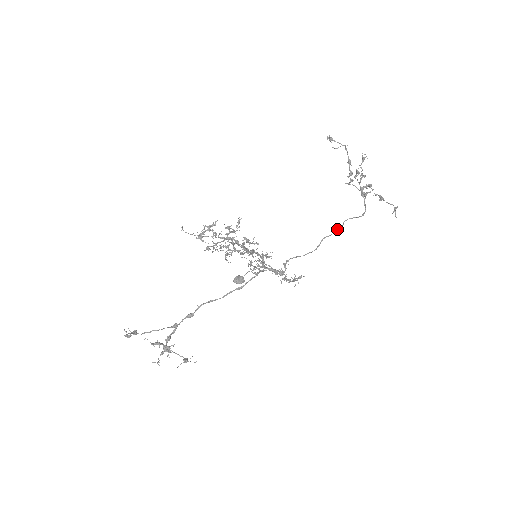
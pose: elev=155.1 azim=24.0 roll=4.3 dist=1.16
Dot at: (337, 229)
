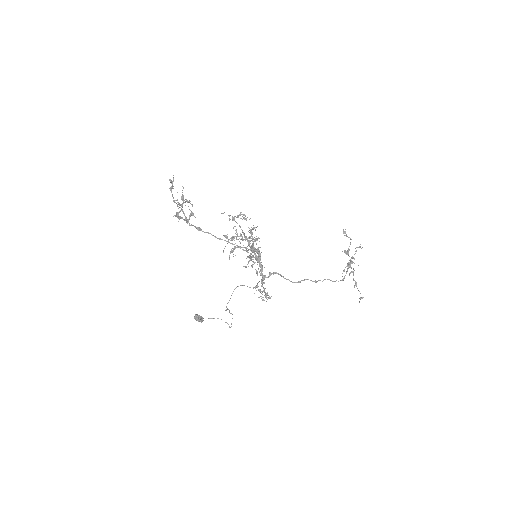
Dot at: (318, 280)
